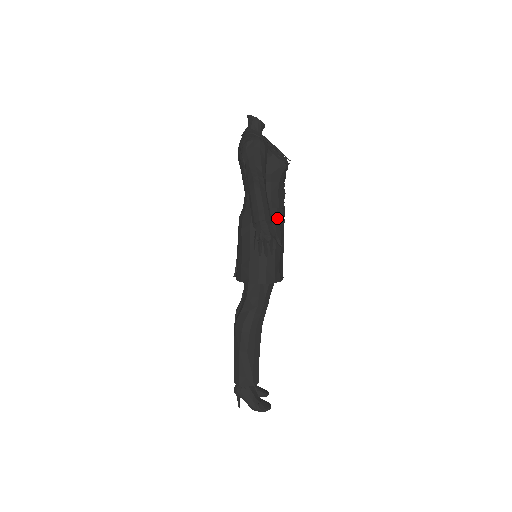
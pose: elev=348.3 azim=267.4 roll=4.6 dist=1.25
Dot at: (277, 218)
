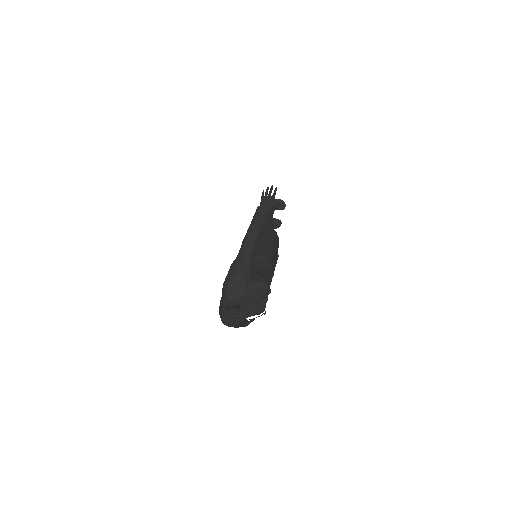
Dot at: occluded
